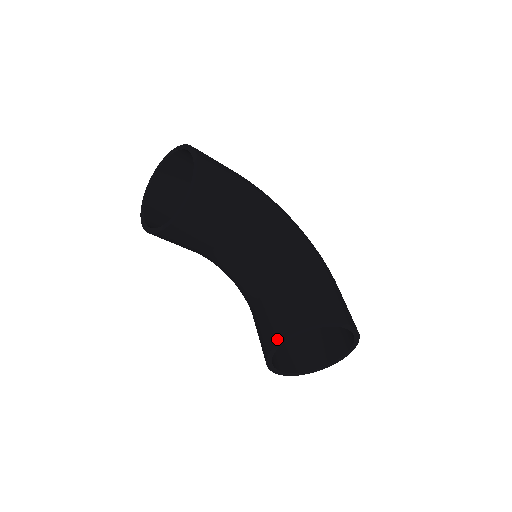
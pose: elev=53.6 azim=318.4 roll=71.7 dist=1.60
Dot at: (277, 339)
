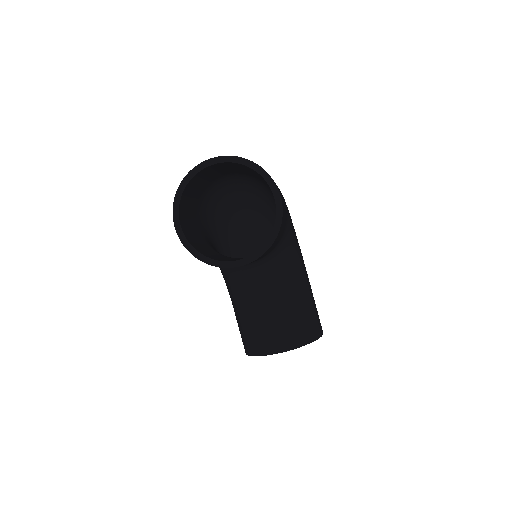
Dot at: (278, 350)
